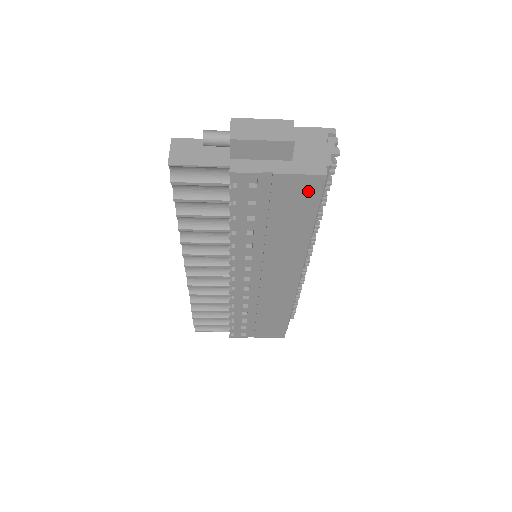
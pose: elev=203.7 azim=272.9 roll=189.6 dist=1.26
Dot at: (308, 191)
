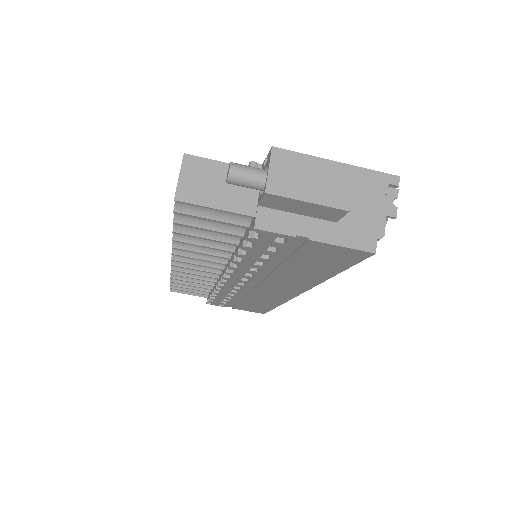
Dot at: (345, 257)
